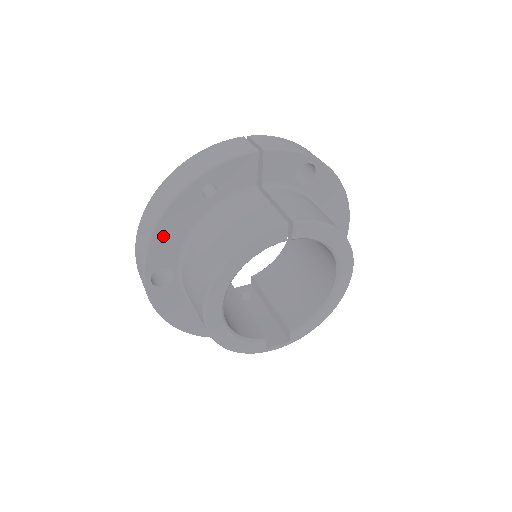
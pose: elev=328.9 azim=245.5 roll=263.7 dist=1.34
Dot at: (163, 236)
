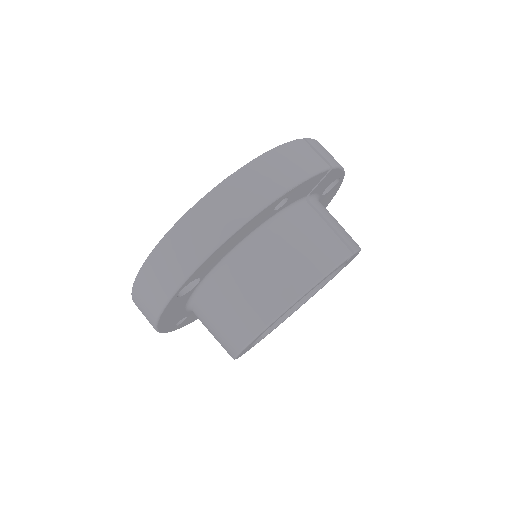
Dot at: (222, 249)
